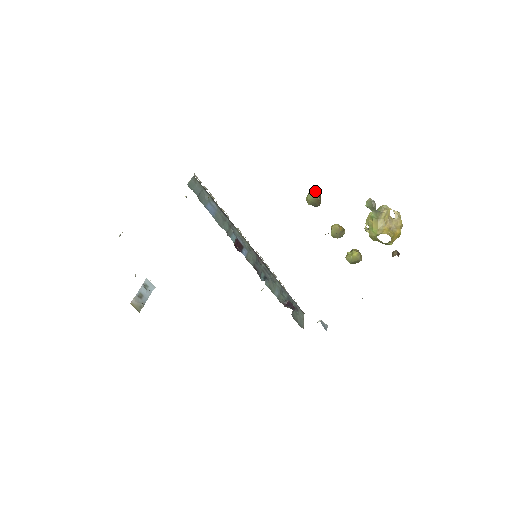
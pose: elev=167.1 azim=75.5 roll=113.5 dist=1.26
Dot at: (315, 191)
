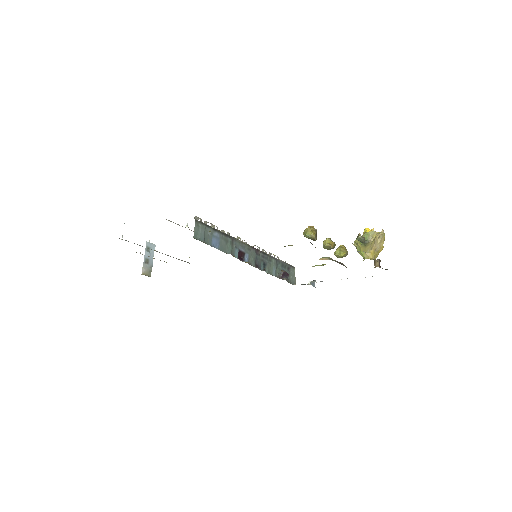
Dot at: (312, 233)
